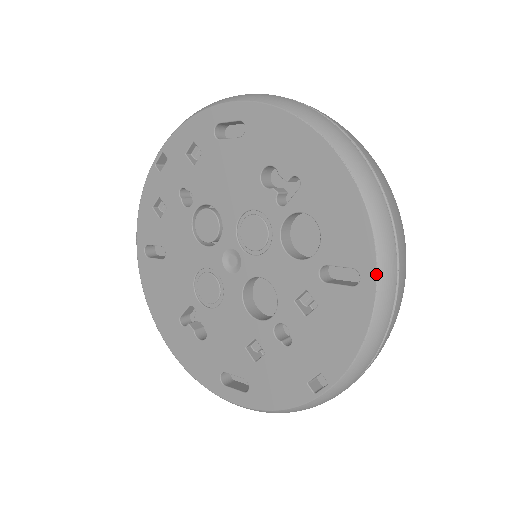
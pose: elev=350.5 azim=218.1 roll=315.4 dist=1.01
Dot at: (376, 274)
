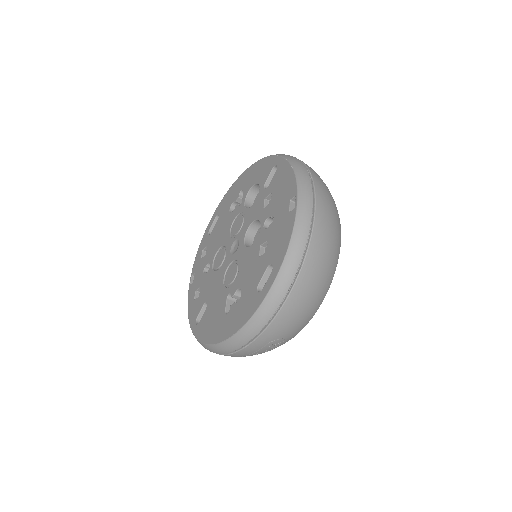
Dot at: (279, 157)
